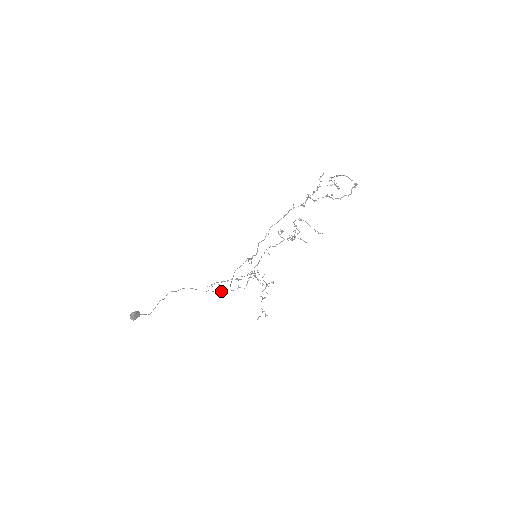
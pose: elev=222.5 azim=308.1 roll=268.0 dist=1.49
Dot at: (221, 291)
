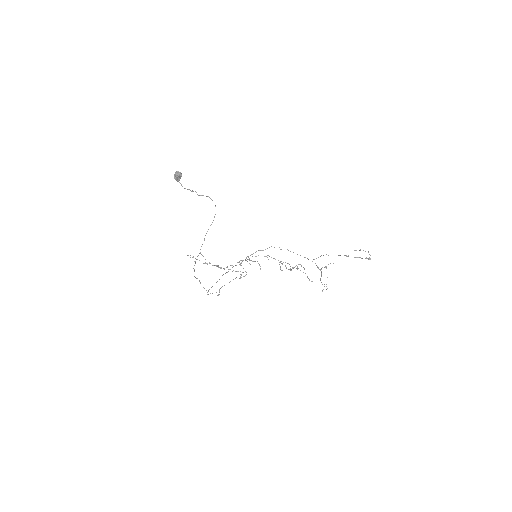
Dot at: occluded
